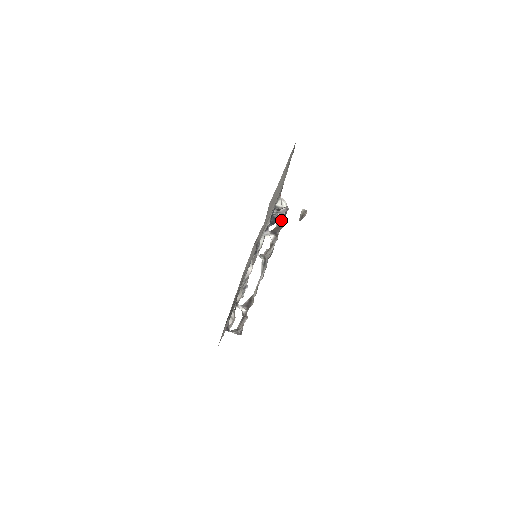
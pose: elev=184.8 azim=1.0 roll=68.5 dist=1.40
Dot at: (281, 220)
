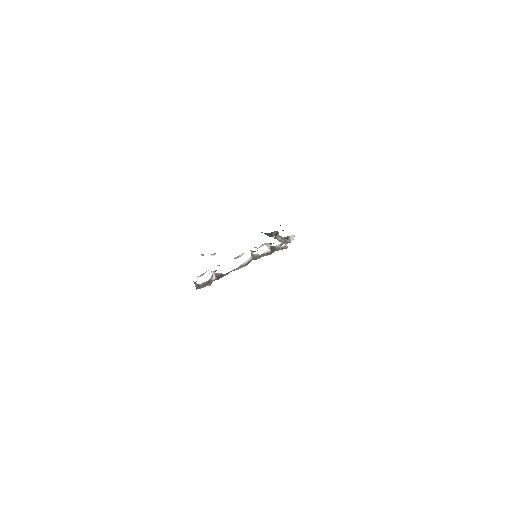
Dot at: (281, 245)
